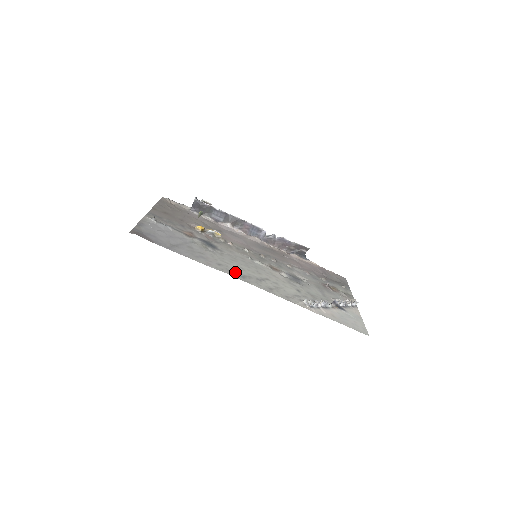
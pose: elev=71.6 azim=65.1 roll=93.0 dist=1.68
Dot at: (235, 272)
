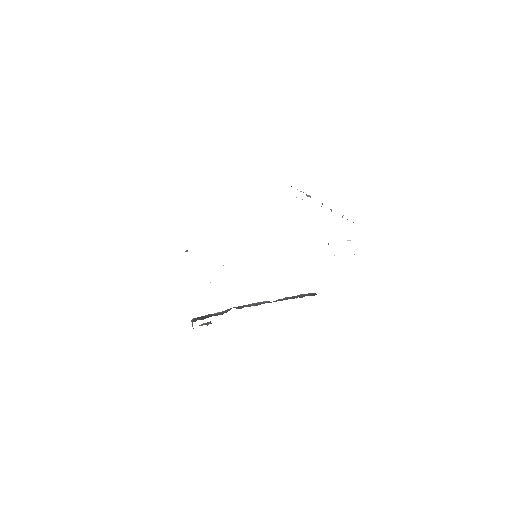
Dot at: occluded
